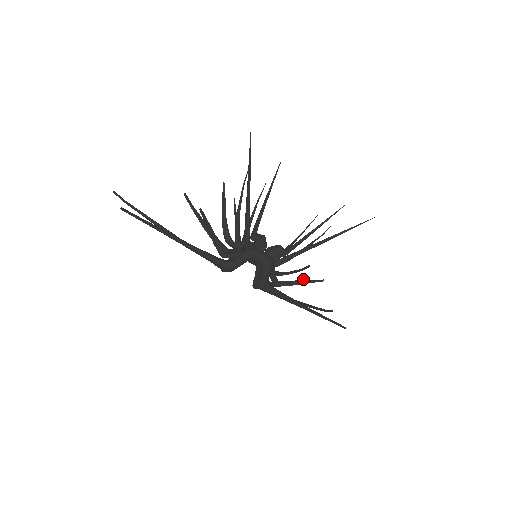
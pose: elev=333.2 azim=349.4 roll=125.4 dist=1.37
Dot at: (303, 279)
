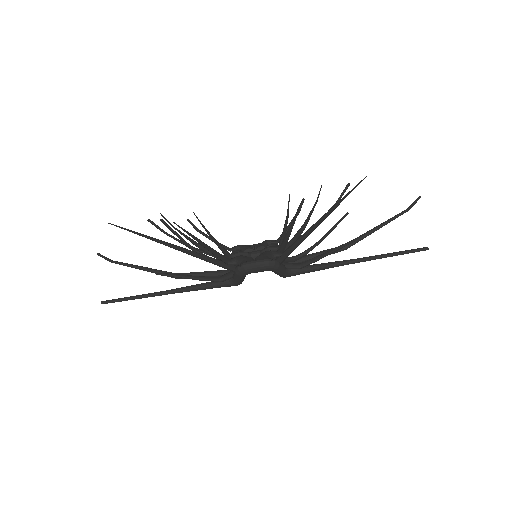
Dot at: occluded
